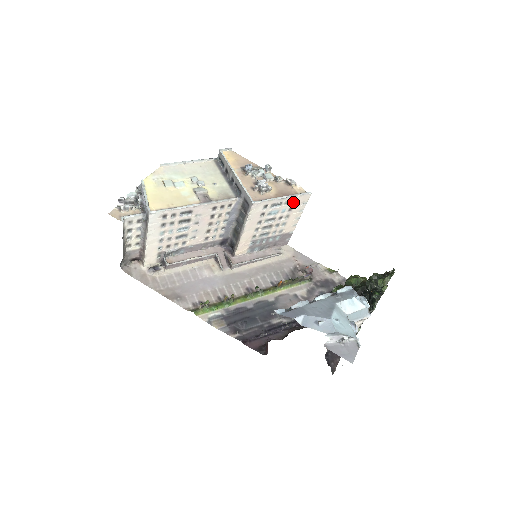
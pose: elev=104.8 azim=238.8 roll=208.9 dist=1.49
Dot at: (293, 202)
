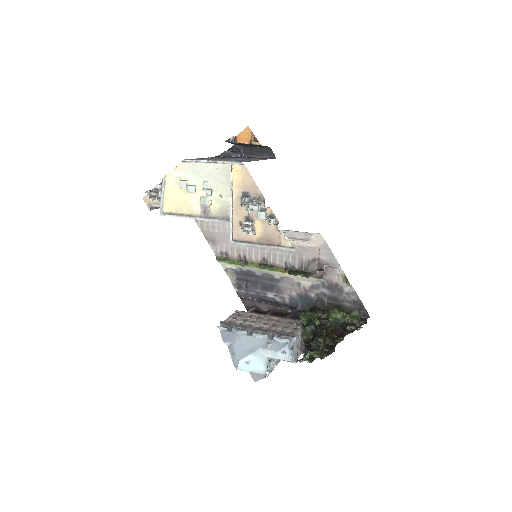
Dot at: occluded
